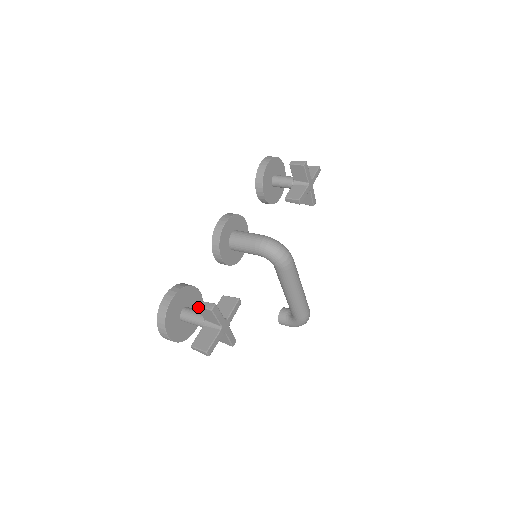
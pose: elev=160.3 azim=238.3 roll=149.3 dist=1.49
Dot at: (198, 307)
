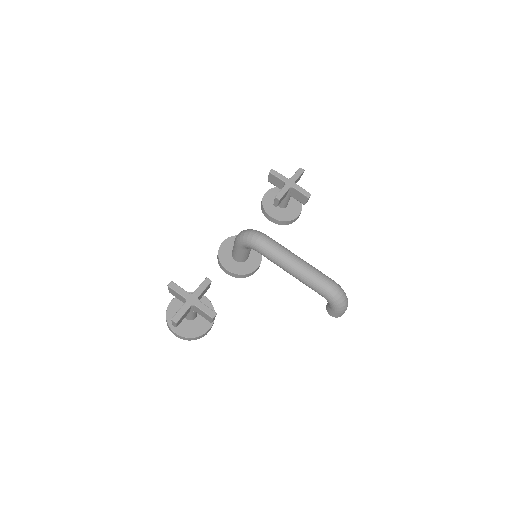
Dot at: occluded
